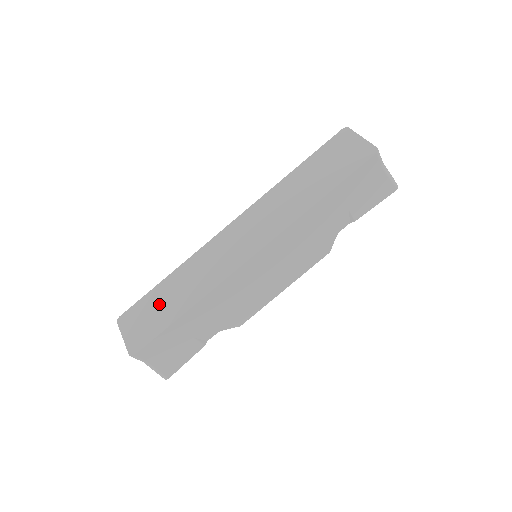
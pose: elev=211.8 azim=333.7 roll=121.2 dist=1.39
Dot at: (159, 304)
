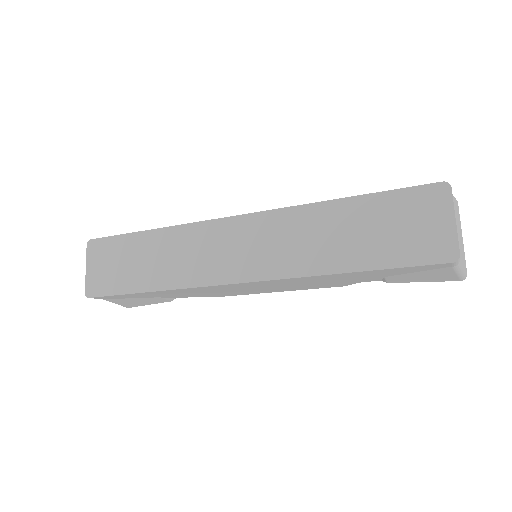
Dot at: (129, 259)
